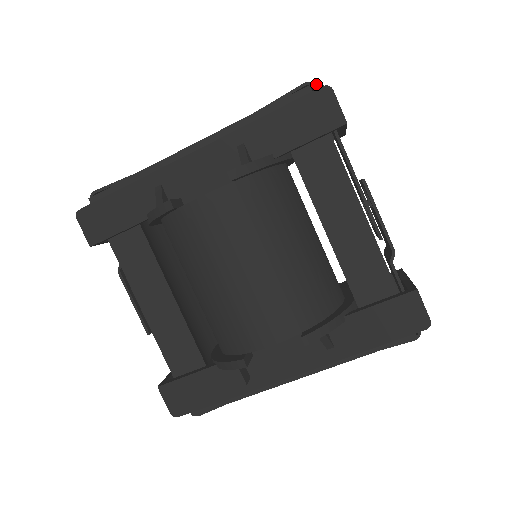
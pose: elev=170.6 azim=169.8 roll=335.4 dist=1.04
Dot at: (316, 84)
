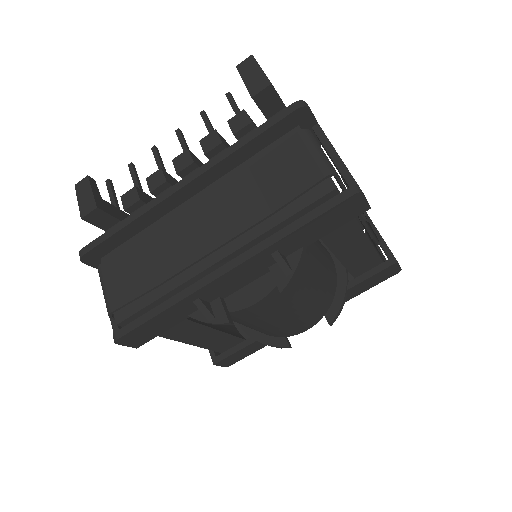
Dot at: (301, 109)
